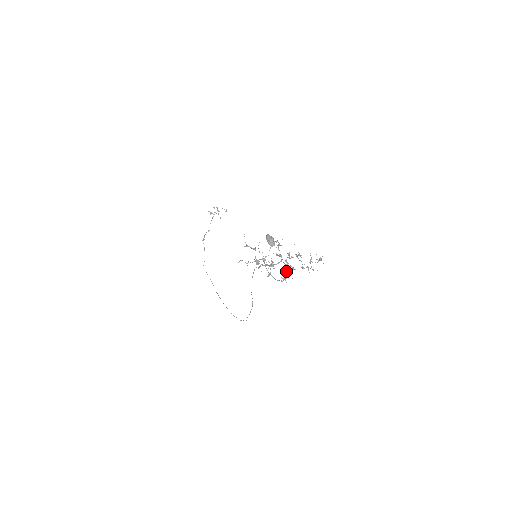
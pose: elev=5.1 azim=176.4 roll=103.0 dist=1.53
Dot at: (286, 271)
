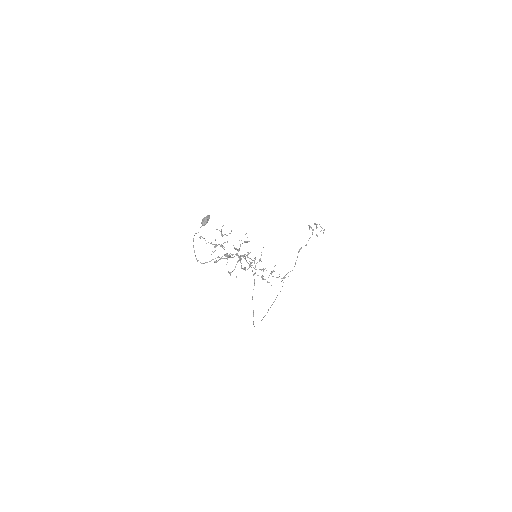
Dot at: (235, 267)
